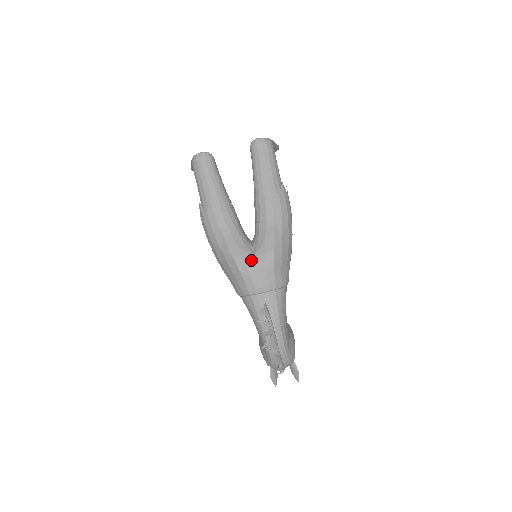
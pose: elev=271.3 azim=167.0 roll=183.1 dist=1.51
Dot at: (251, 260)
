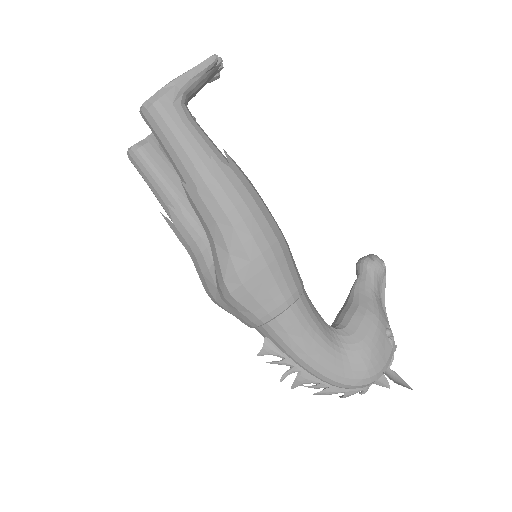
Dot at: (216, 294)
